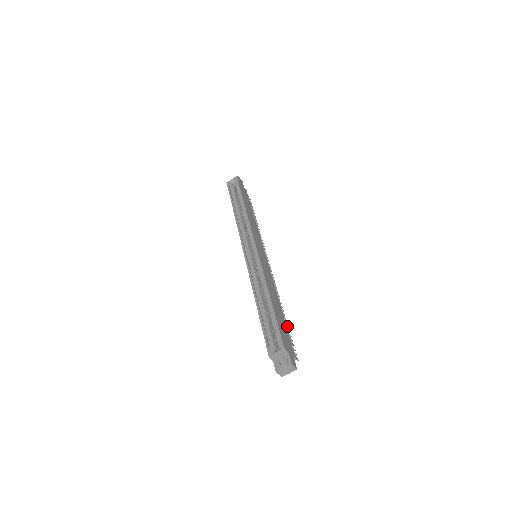
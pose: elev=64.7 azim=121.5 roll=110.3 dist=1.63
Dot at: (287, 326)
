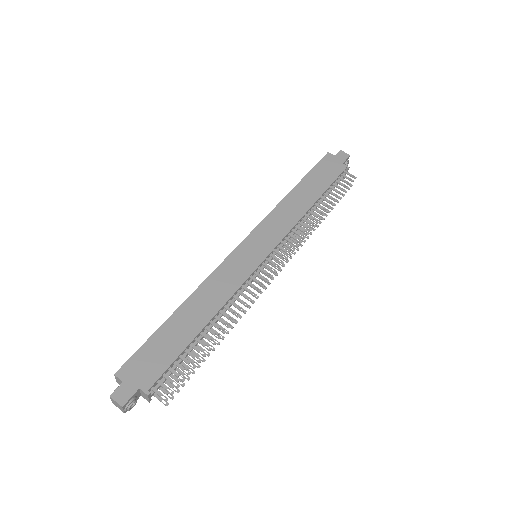
Dot at: (203, 352)
